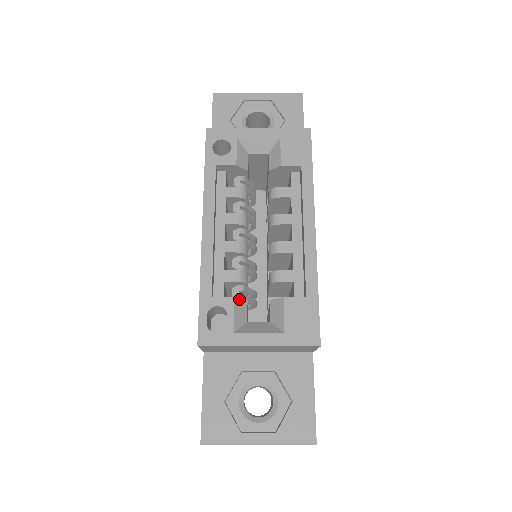
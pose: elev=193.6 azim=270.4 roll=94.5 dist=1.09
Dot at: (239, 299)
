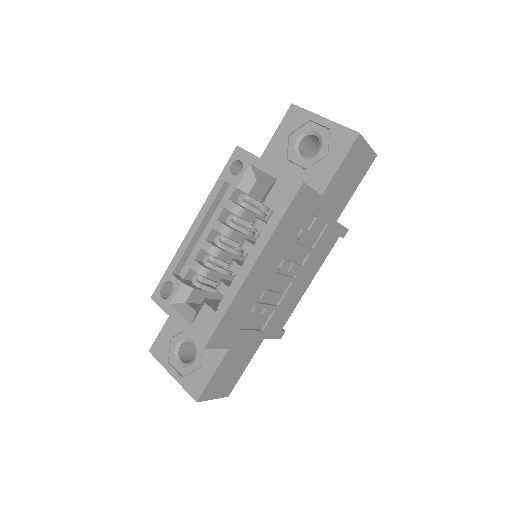
Dot at: (186, 285)
